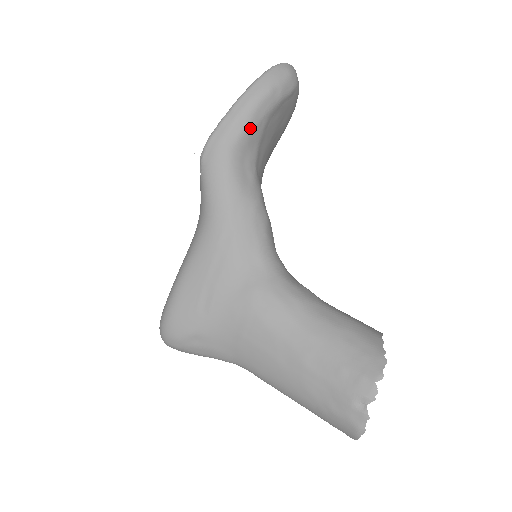
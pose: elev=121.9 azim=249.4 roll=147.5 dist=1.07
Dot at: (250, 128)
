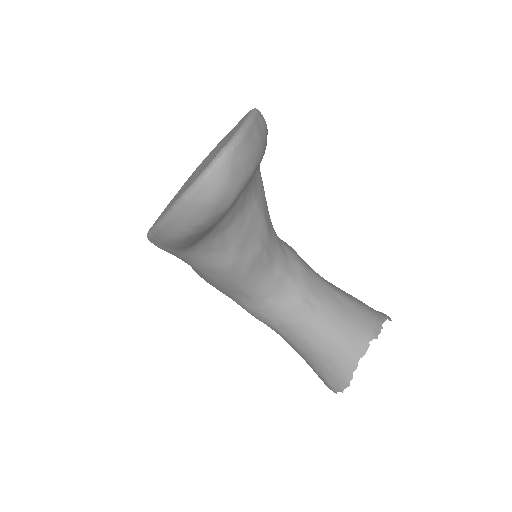
Dot at: (186, 246)
